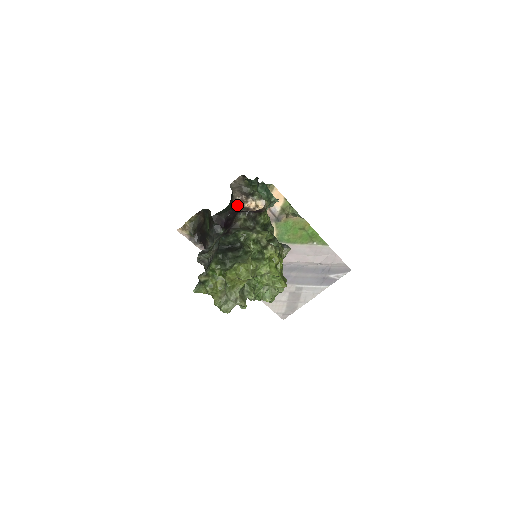
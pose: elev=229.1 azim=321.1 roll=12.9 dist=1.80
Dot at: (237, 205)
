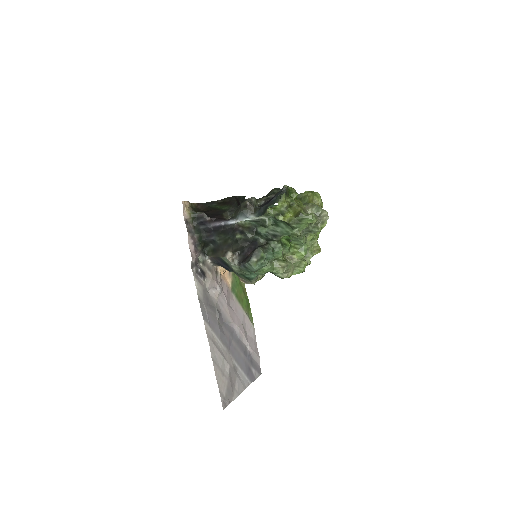
Dot at: occluded
